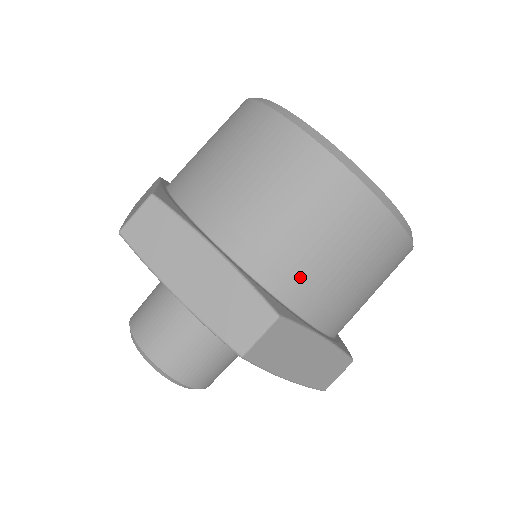
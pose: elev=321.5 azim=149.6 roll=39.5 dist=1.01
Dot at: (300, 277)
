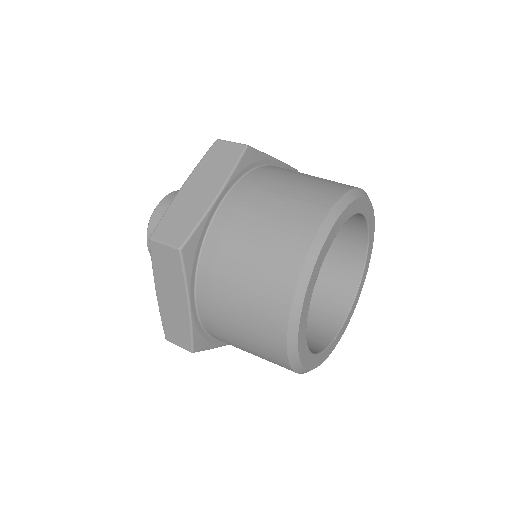
Dot at: (227, 342)
